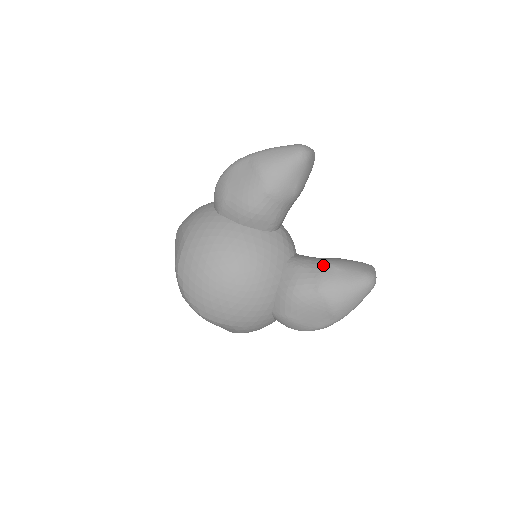
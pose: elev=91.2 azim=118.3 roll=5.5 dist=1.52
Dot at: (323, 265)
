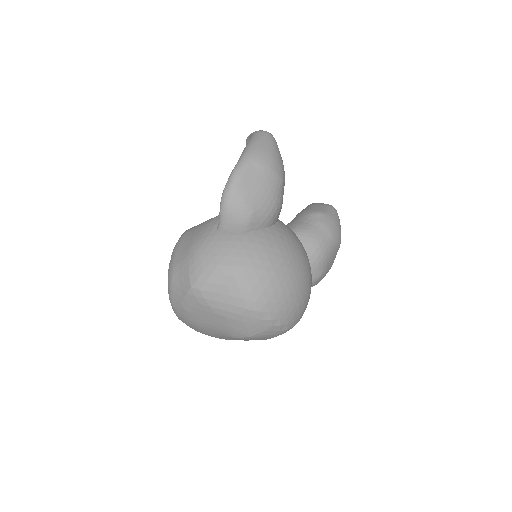
Dot at: (316, 218)
